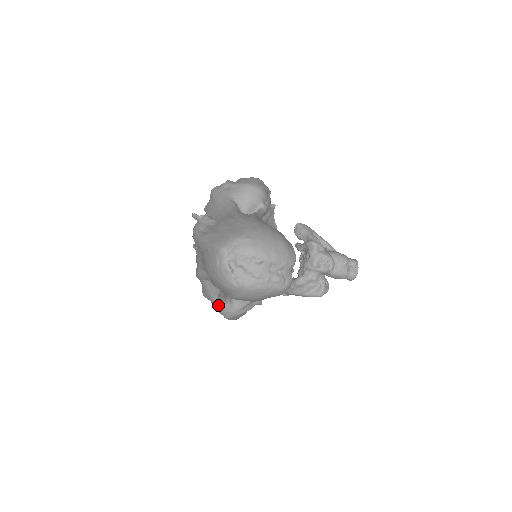
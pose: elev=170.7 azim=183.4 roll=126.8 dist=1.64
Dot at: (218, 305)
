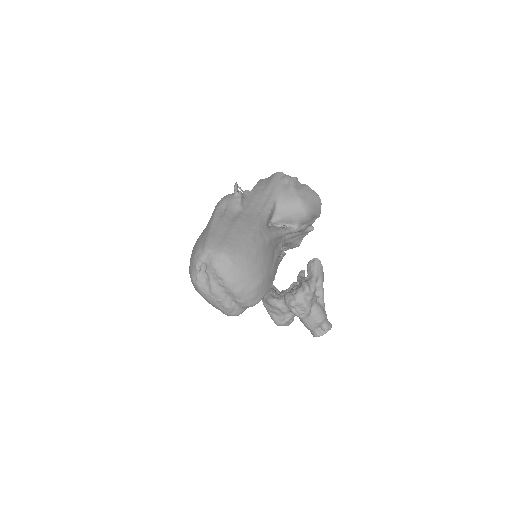
Dot at: occluded
